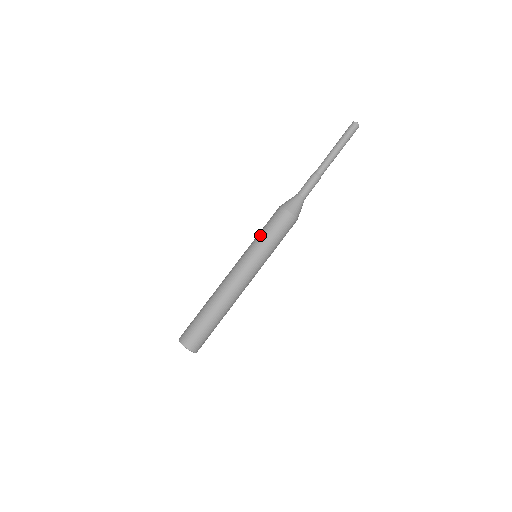
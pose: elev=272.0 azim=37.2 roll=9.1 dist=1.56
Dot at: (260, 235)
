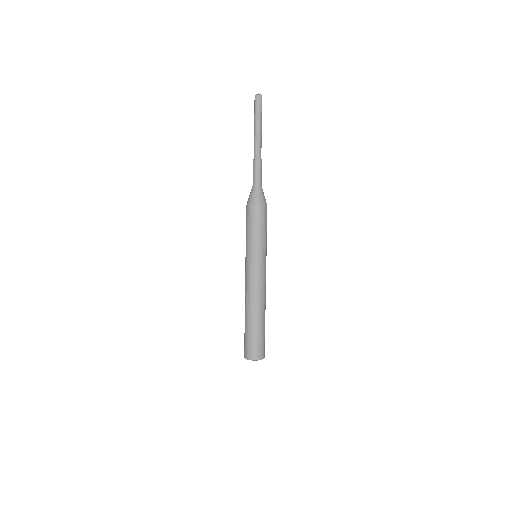
Dot at: (246, 239)
